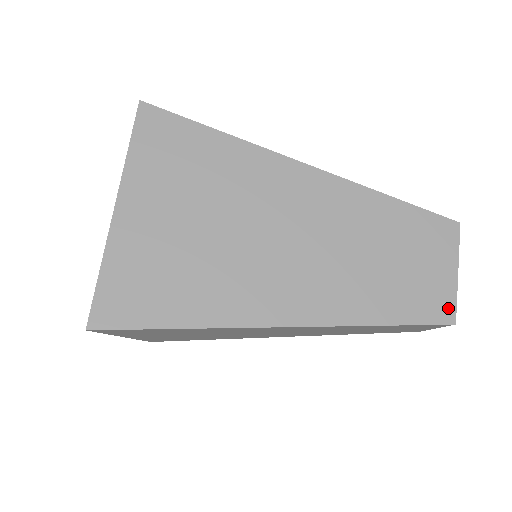
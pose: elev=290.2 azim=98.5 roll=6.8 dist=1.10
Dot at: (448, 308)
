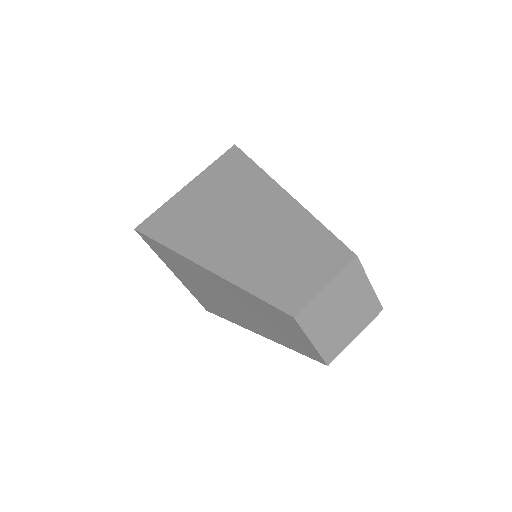
Dot at: (298, 304)
